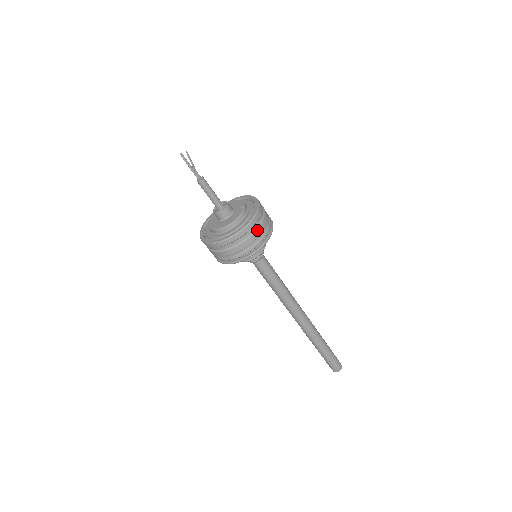
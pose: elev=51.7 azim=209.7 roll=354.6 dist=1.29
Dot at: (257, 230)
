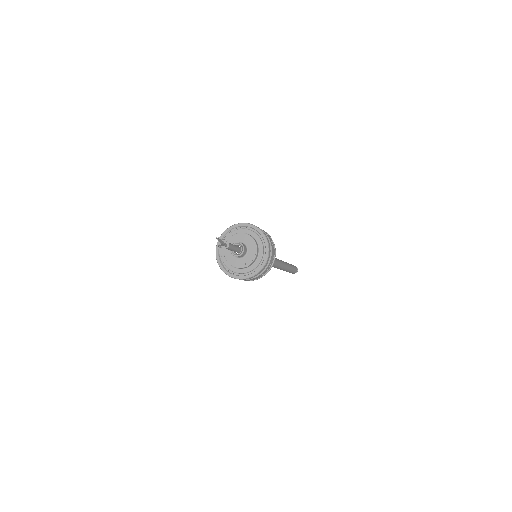
Dot at: occluded
